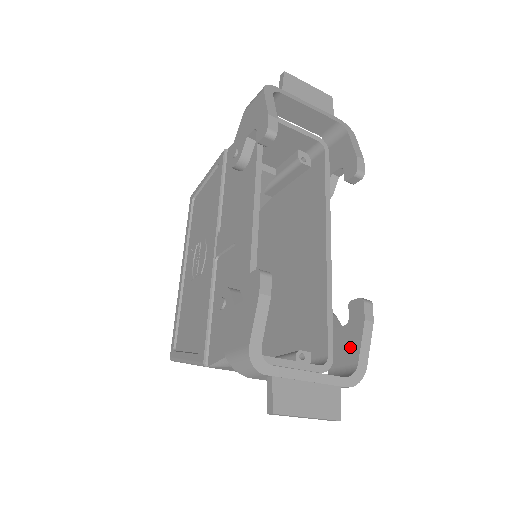
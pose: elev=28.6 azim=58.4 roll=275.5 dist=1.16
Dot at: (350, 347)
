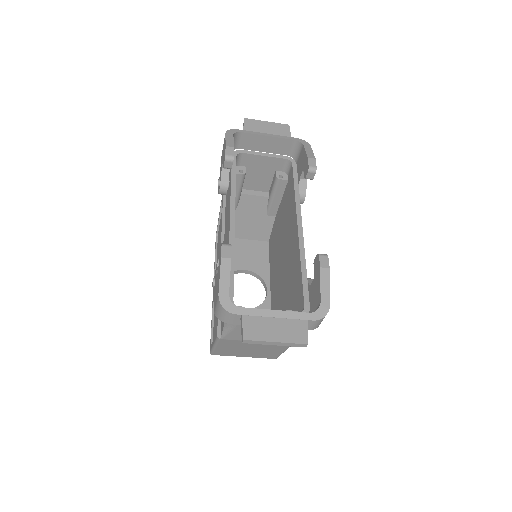
Dot at: (316, 293)
